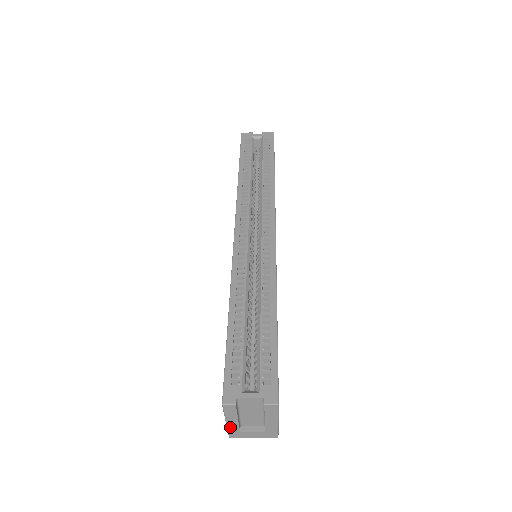
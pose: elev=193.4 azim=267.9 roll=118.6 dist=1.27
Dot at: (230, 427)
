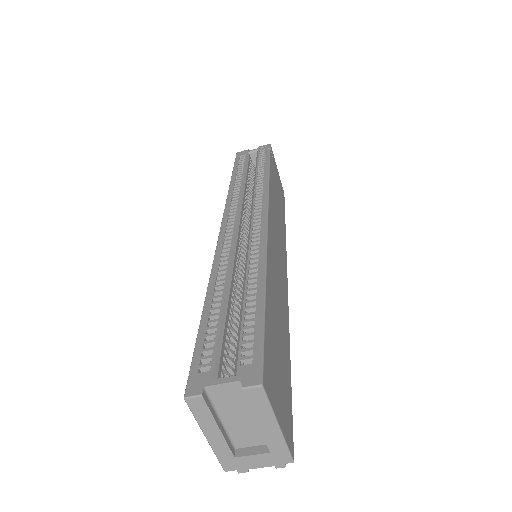
Dot at: (216, 448)
